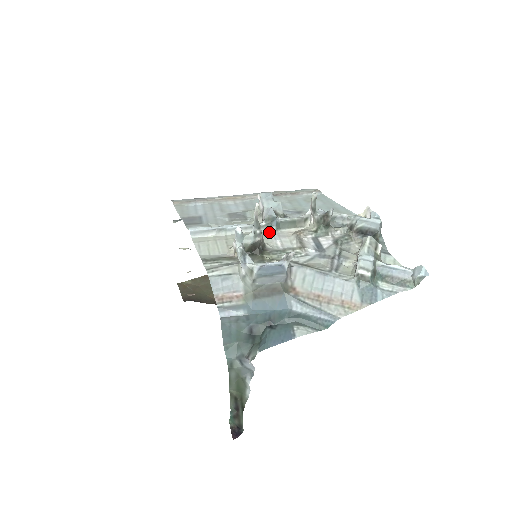
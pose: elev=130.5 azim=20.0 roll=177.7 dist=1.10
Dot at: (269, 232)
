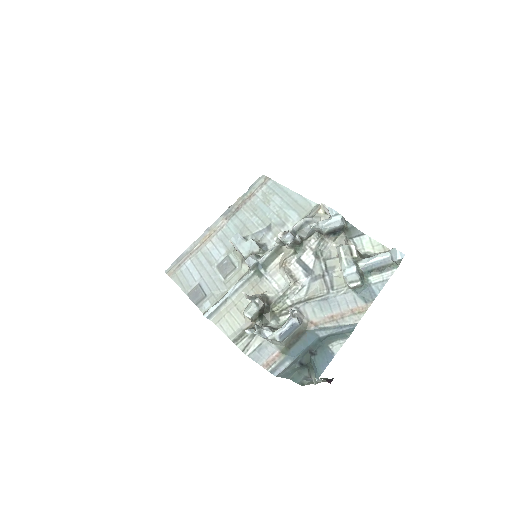
Dot at: (261, 276)
